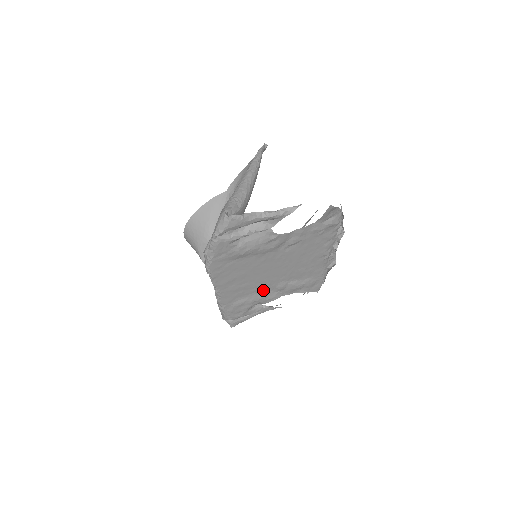
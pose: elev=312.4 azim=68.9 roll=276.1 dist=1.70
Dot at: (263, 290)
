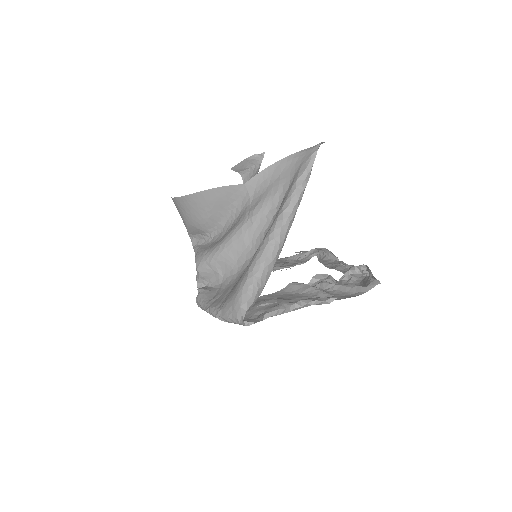
Dot at: occluded
